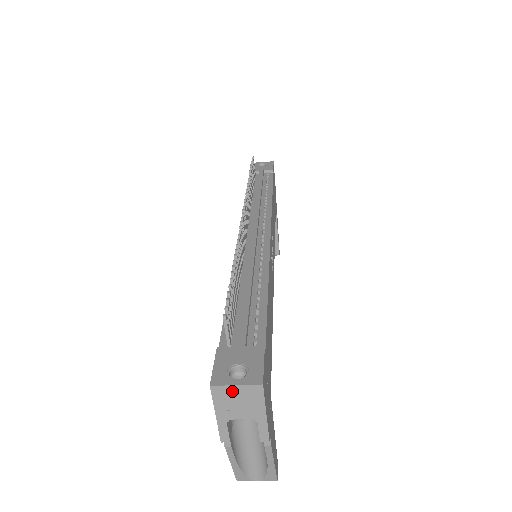
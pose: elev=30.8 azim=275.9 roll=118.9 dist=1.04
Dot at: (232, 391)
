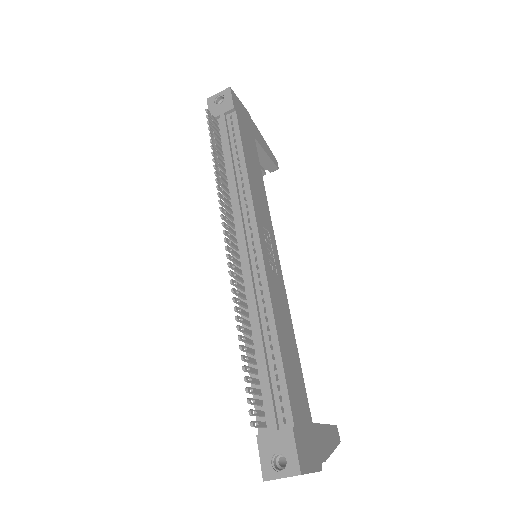
Dot at: occluded
